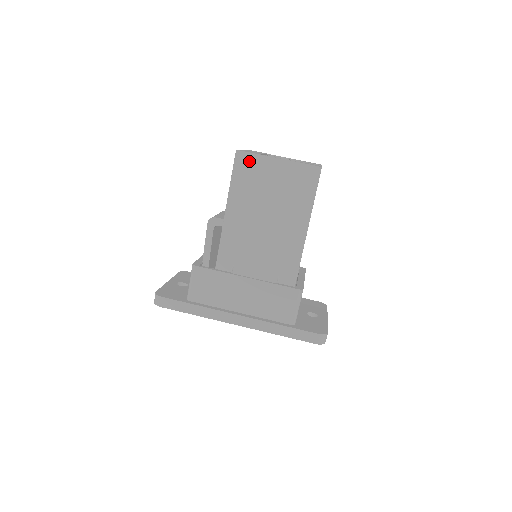
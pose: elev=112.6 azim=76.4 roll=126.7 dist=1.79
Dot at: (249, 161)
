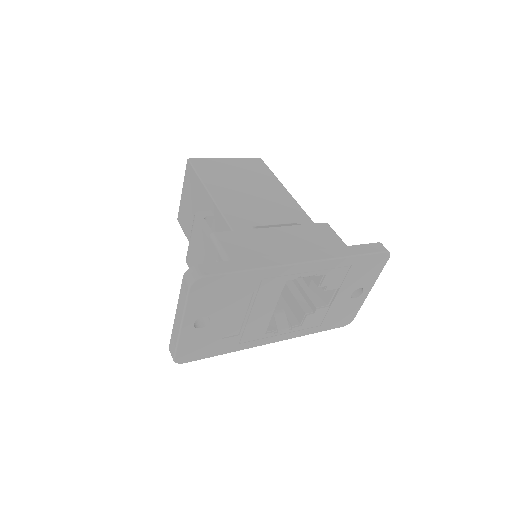
Dot at: (204, 163)
